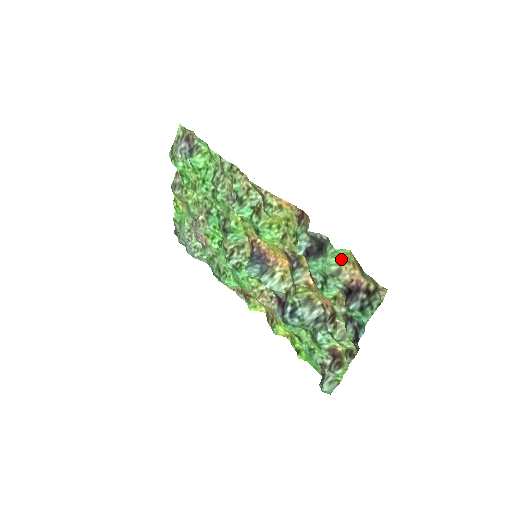
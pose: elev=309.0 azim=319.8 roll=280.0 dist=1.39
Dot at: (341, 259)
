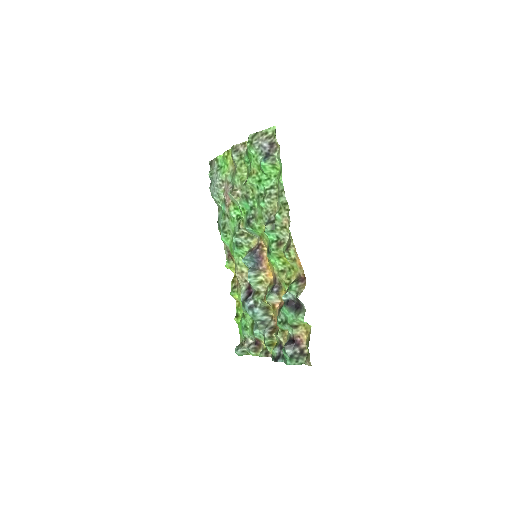
Dot at: (303, 323)
